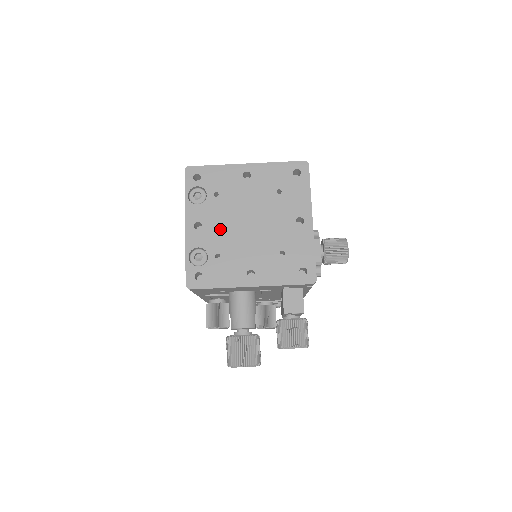
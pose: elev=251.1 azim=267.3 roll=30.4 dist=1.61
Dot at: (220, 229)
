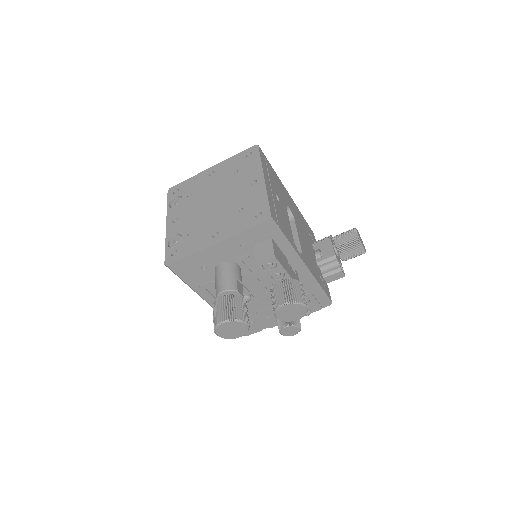
Dot at: (192, 215)
